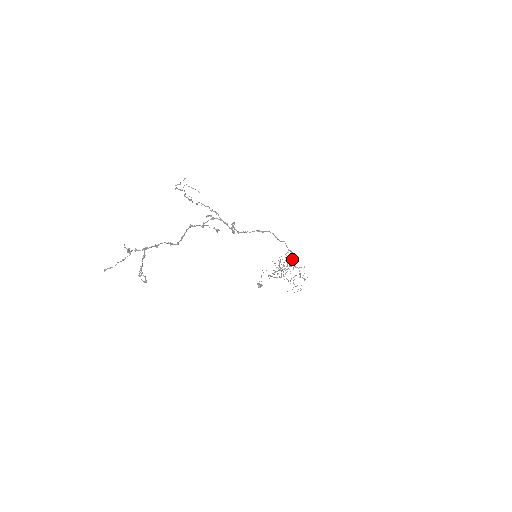
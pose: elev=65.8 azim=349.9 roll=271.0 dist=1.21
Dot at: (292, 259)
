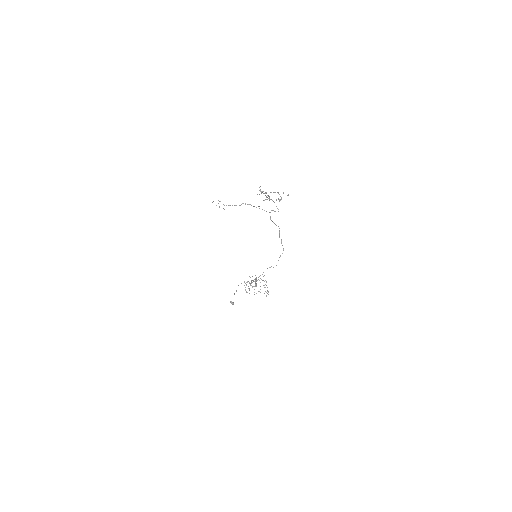
Dot at: occluded
